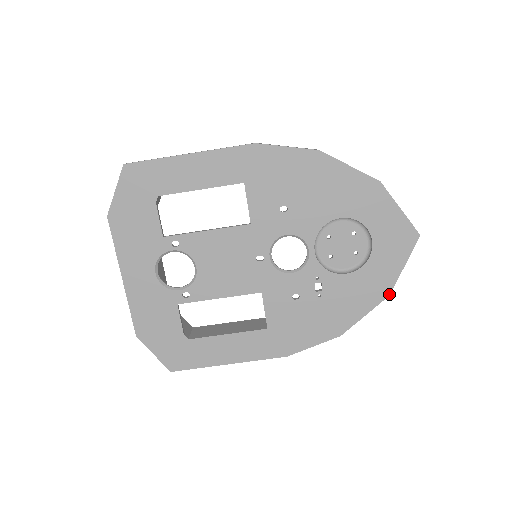
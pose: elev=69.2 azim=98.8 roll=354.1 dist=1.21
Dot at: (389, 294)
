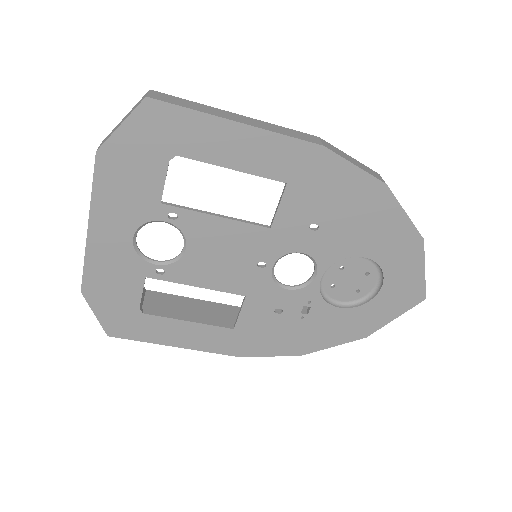
Dot at: (366, 336)
